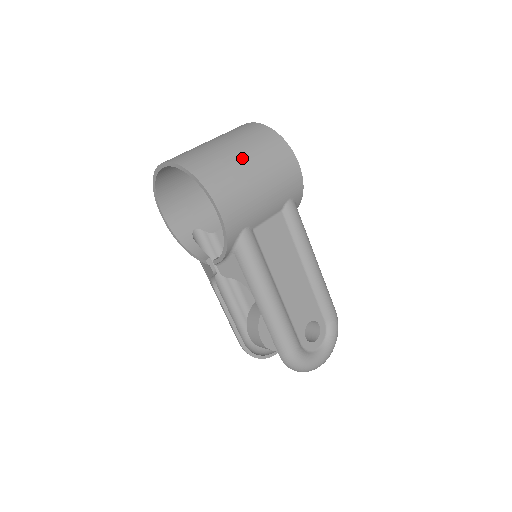
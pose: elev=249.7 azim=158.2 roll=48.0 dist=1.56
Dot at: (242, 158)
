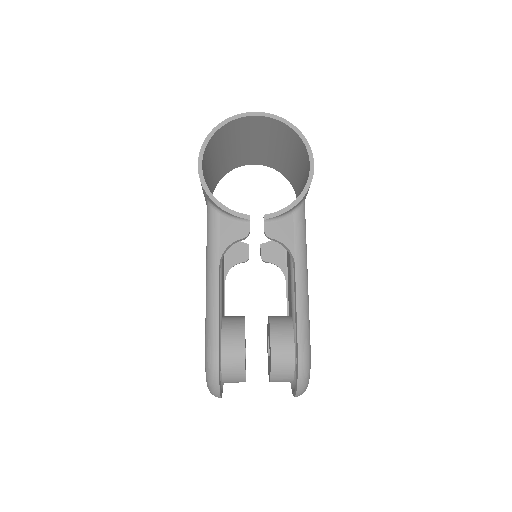
Dot at: occluded
